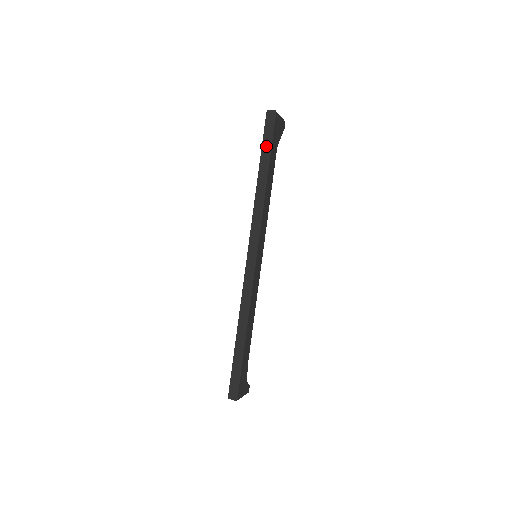
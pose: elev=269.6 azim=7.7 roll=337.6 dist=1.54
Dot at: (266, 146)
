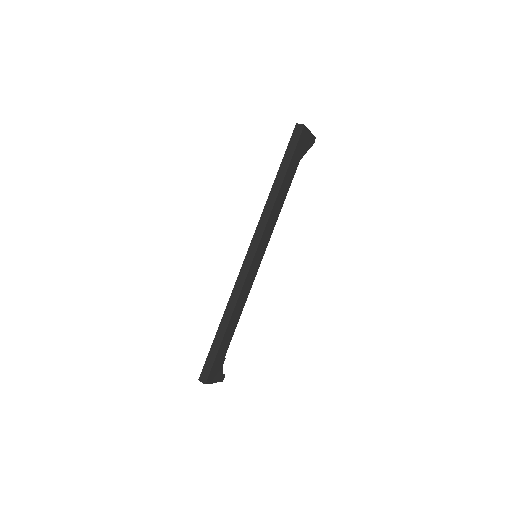
Dot at: (287, 156)
